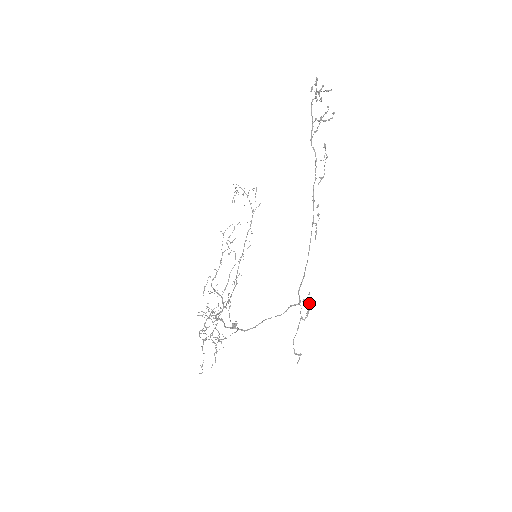
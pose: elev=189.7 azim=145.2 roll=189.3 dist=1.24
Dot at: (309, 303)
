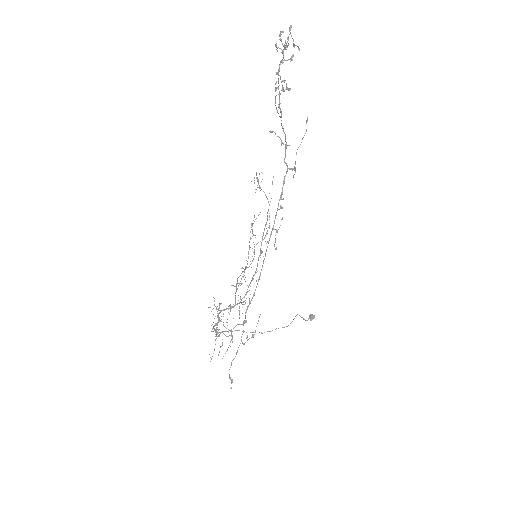
Dot at: (256, 326)
